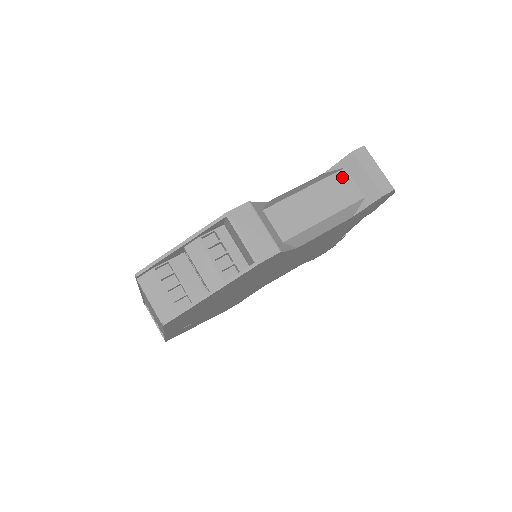
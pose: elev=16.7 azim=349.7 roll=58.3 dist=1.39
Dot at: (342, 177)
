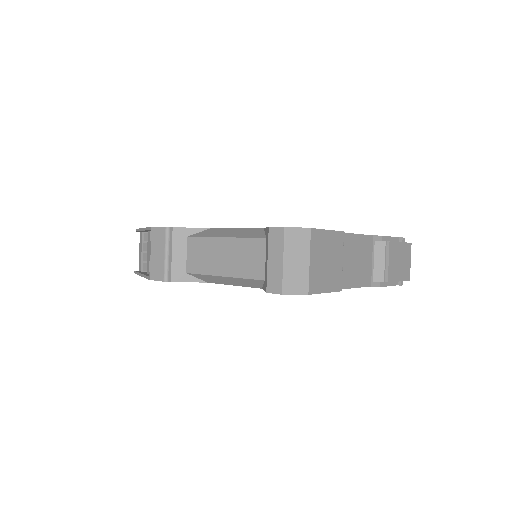
Dot at: (257, 246)
